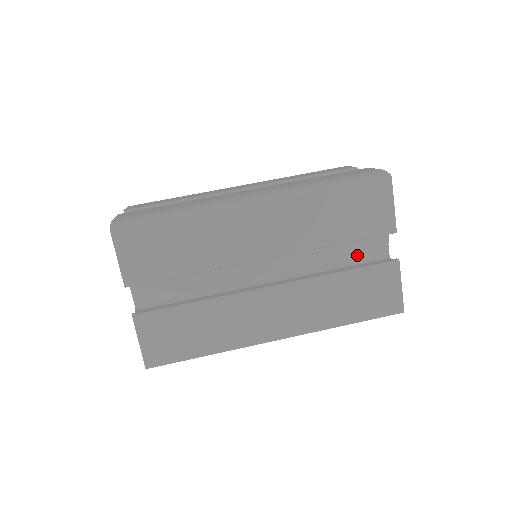
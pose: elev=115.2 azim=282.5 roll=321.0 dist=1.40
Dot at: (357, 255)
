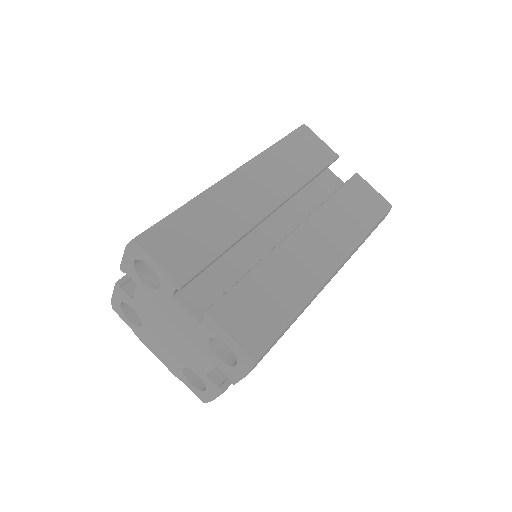
Dot at: (327, 194)
